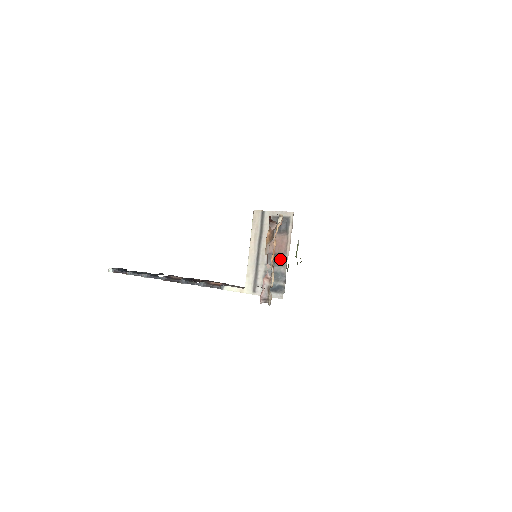
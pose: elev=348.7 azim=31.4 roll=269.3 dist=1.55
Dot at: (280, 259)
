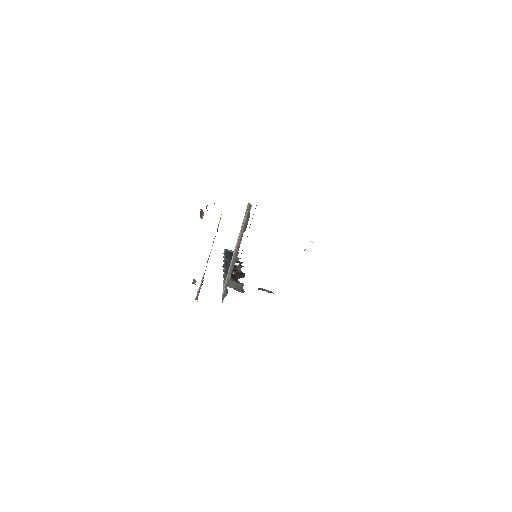
Dot at: (236, 259)
